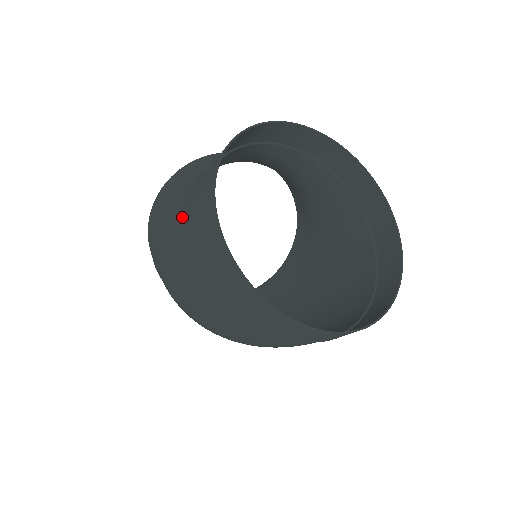
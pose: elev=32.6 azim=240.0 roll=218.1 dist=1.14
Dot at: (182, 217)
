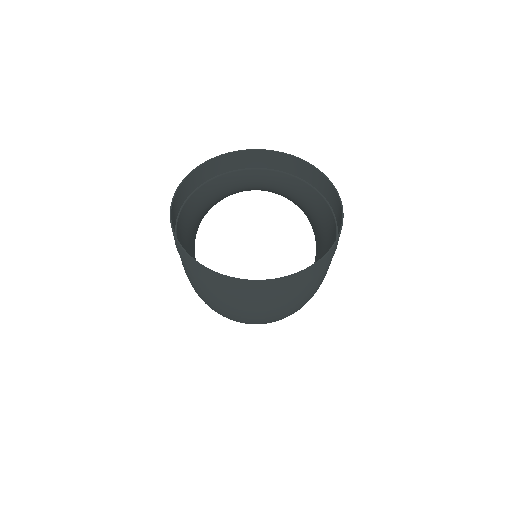
Dot at: occluded
